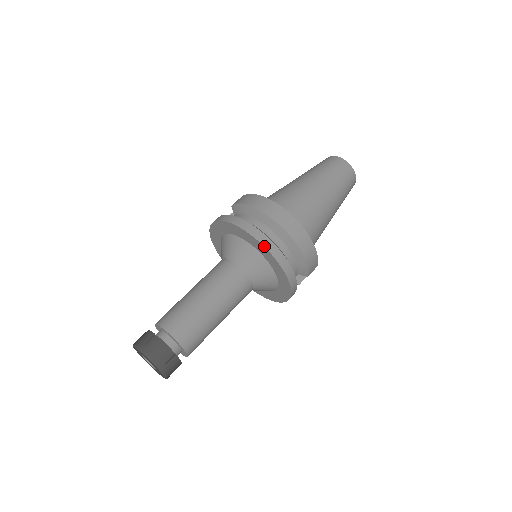
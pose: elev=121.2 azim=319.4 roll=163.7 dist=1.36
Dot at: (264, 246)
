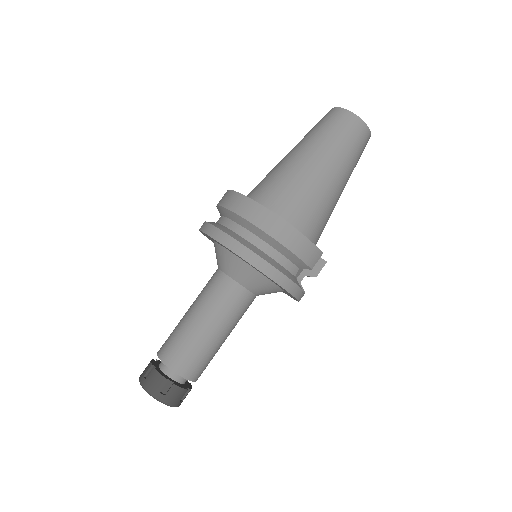
Dot at: (233, 252)
